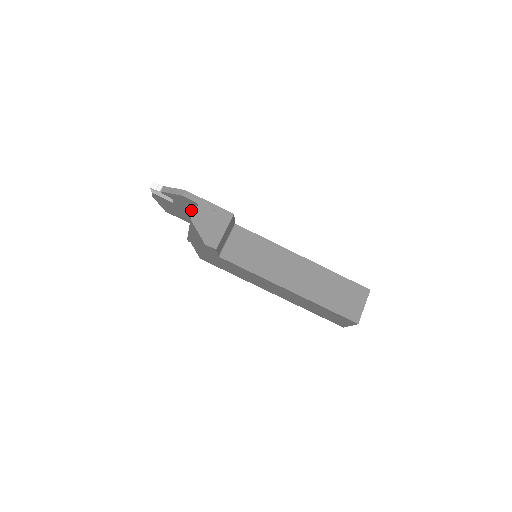
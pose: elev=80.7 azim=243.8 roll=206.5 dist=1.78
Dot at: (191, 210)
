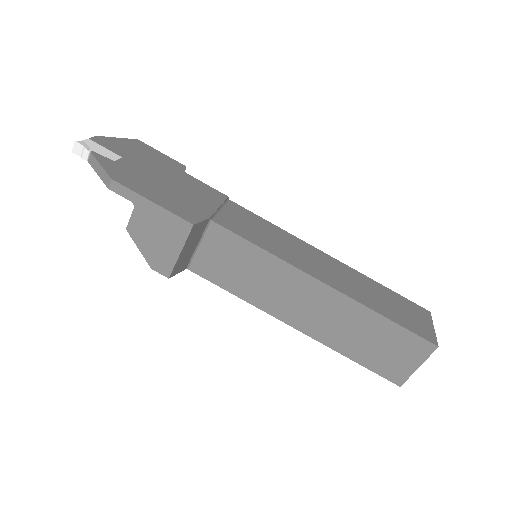
Dot at: occluded
